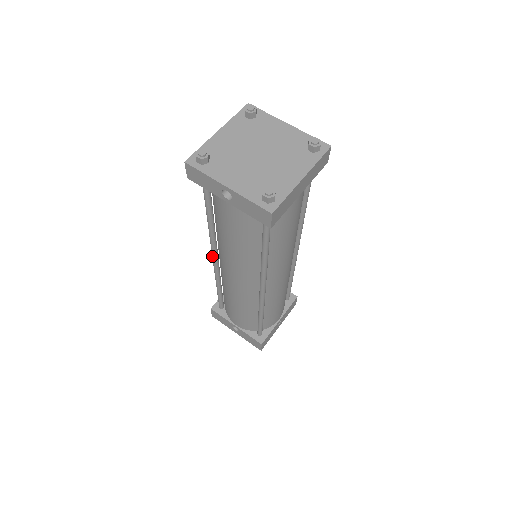
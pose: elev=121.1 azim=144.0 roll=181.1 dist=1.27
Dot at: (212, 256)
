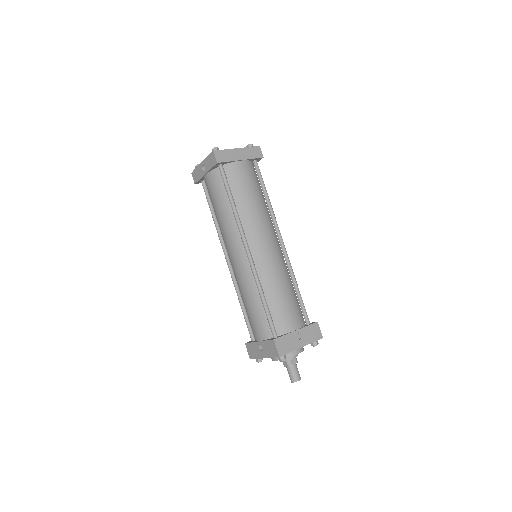
Dot at: (225, 258)
